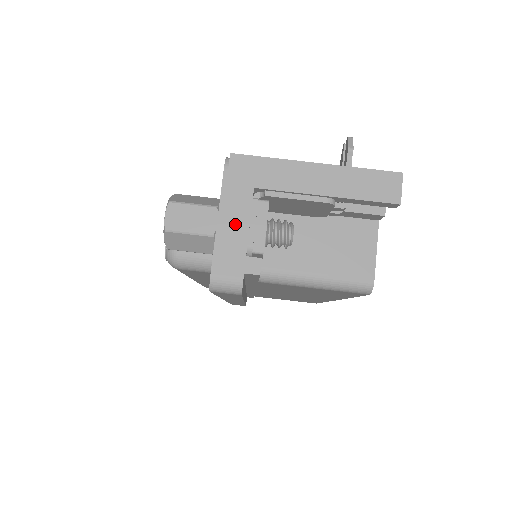
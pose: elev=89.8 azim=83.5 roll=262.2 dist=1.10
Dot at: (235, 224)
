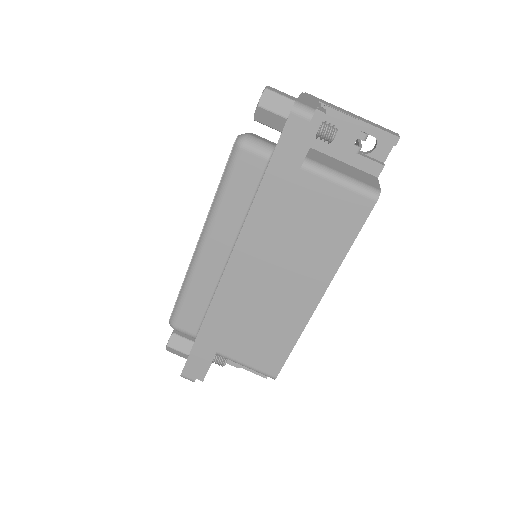
Dot at: (309, 101)
